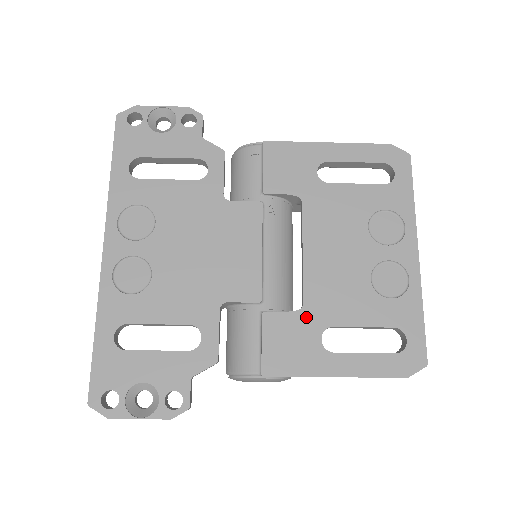
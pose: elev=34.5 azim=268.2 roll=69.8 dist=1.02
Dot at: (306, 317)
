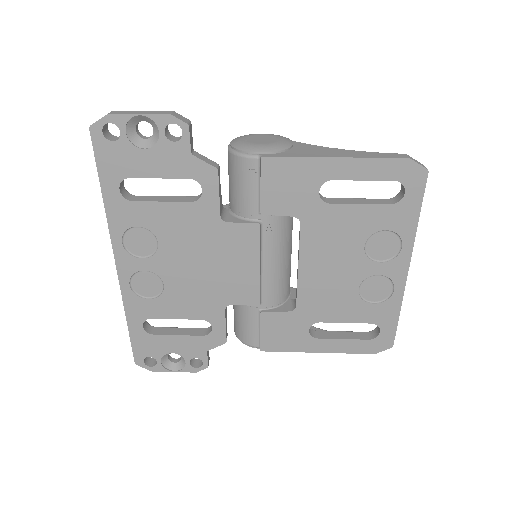
Dot at: (298, 316)
